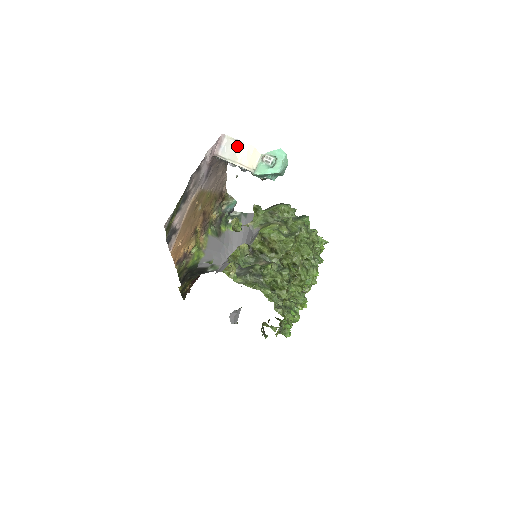
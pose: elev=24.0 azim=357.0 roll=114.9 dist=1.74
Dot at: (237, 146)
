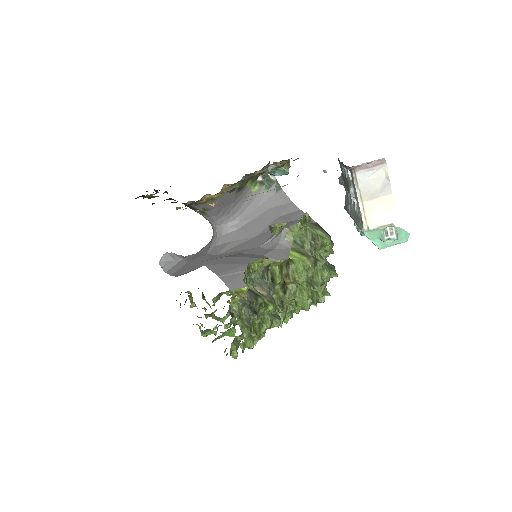
Dot at: (382, 187)
